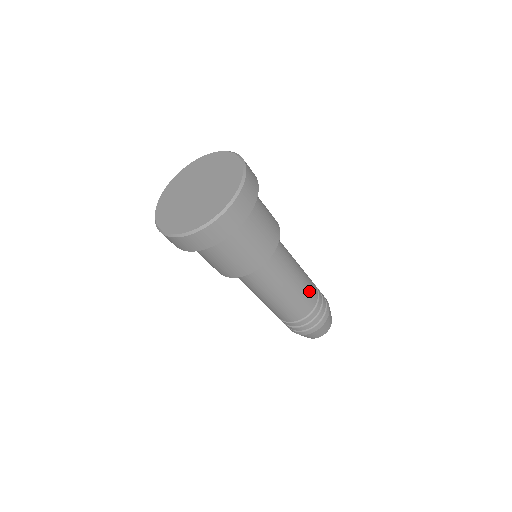
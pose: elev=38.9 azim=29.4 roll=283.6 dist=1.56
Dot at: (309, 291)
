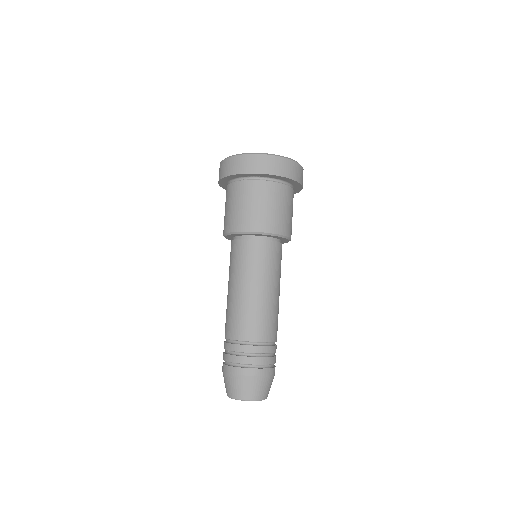
Dot at: (269, 321)
